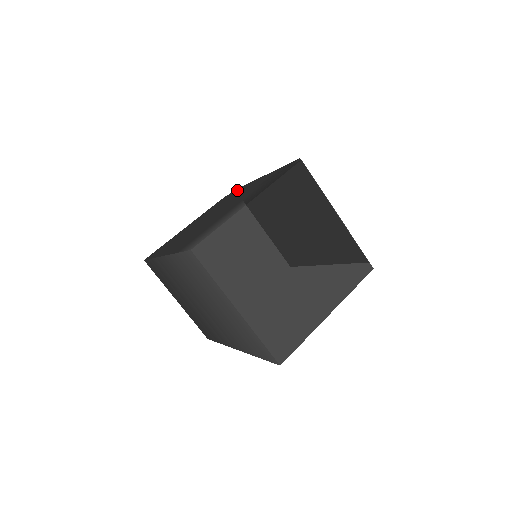
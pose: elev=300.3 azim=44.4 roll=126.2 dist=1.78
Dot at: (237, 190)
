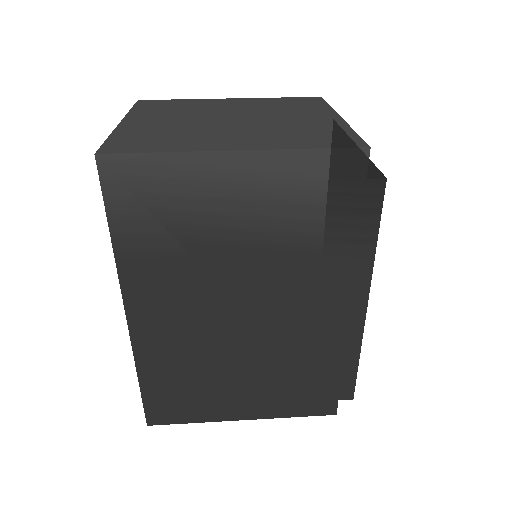
Dot at: occluded
